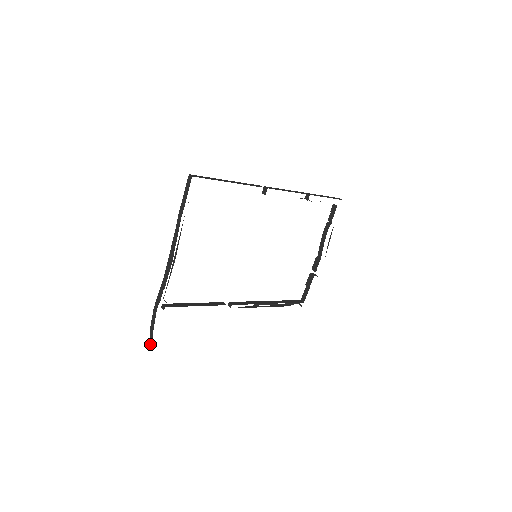
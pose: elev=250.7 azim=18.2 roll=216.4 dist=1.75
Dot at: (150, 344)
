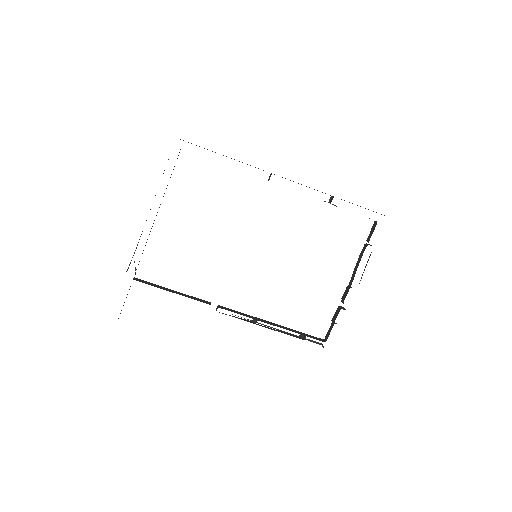
Dot at: occluded
